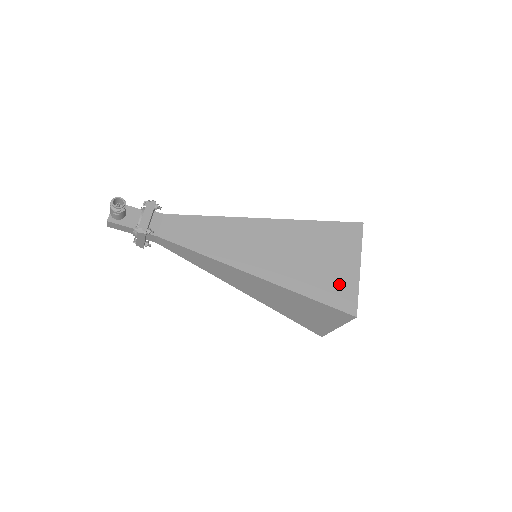
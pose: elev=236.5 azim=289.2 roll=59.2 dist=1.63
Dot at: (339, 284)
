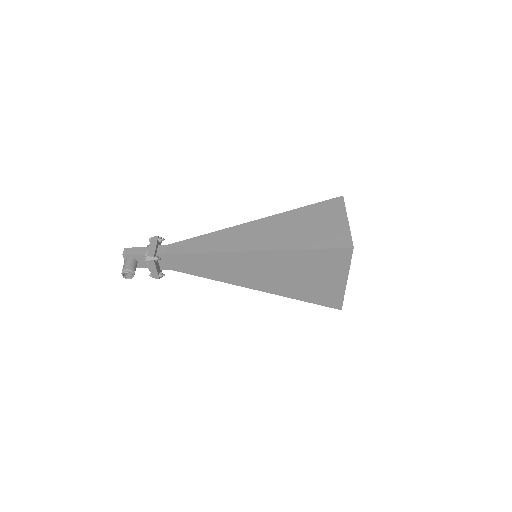
Dot at: (327, 293)
